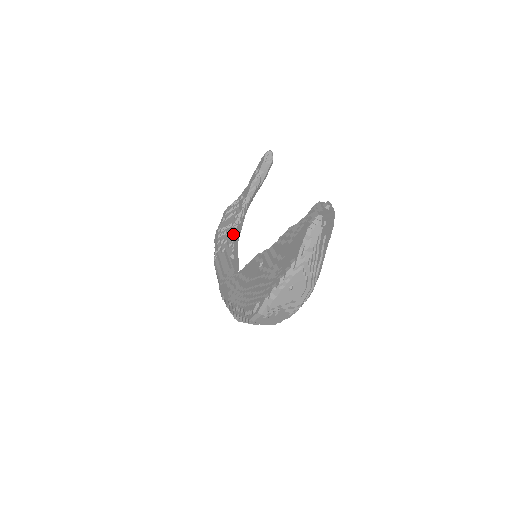
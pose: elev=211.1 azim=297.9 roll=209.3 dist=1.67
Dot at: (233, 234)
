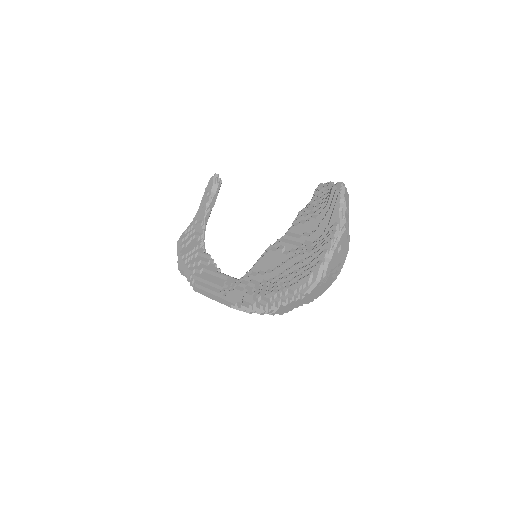
Dot at: (206, 253)
